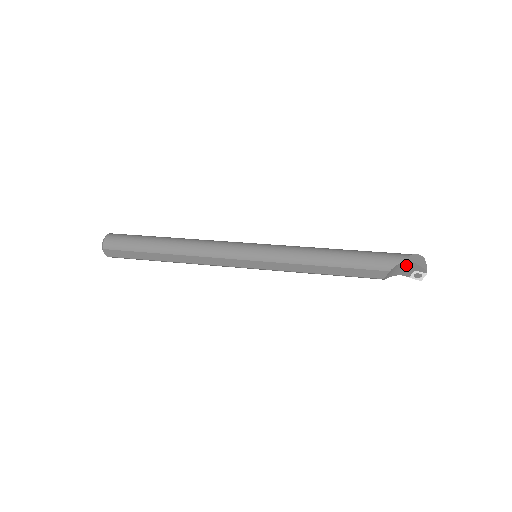
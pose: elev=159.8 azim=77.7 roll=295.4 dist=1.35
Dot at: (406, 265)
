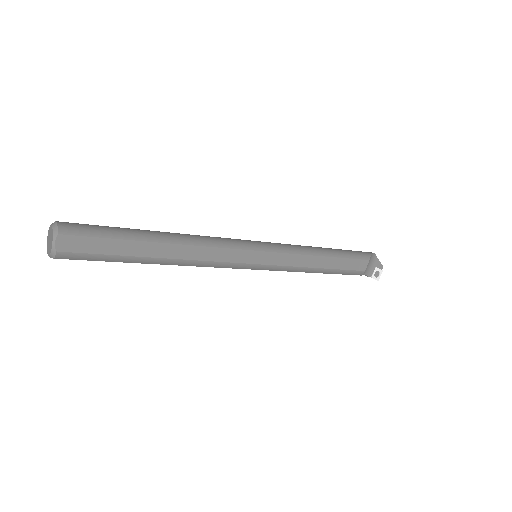
Dot at: (372, 260)
